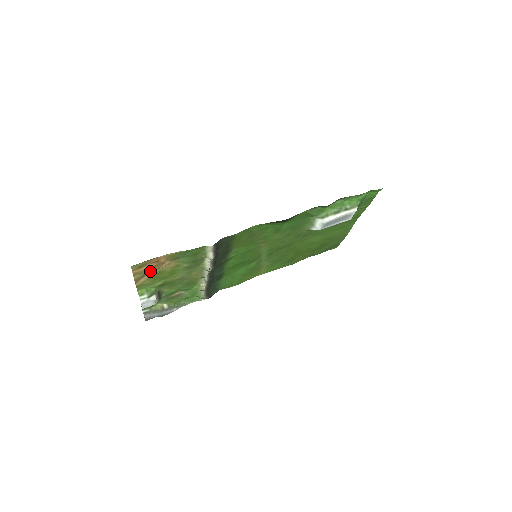
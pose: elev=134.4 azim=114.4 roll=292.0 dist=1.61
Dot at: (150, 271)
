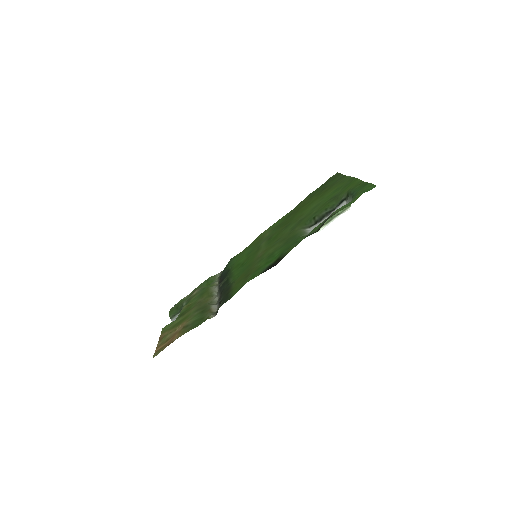
Dot at: (168, 334)
